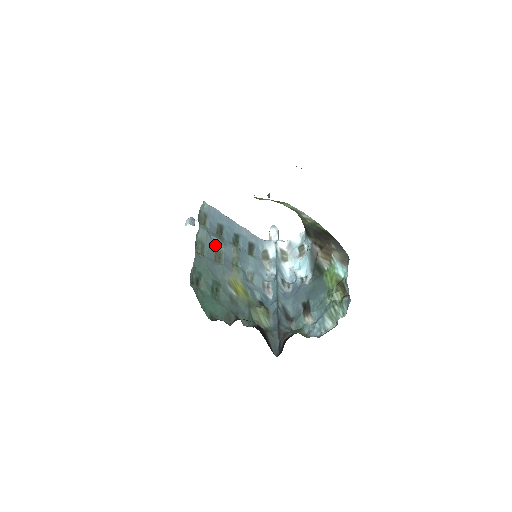
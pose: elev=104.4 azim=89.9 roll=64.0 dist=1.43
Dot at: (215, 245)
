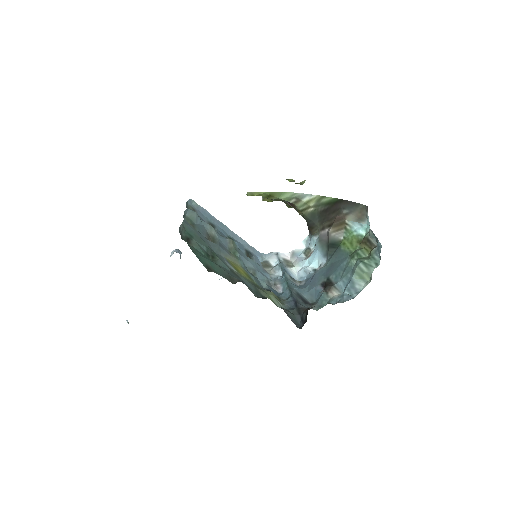
Dot at: (207, 229)
